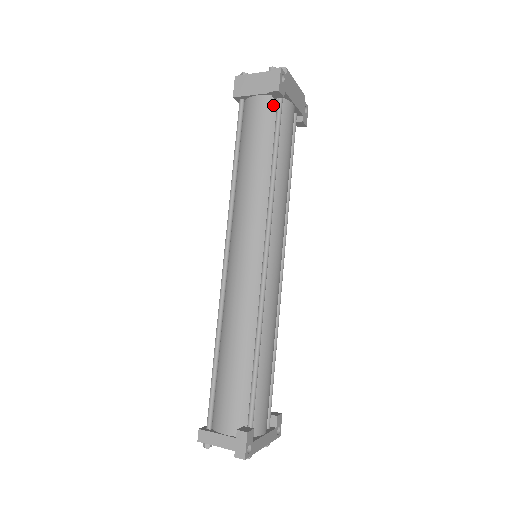
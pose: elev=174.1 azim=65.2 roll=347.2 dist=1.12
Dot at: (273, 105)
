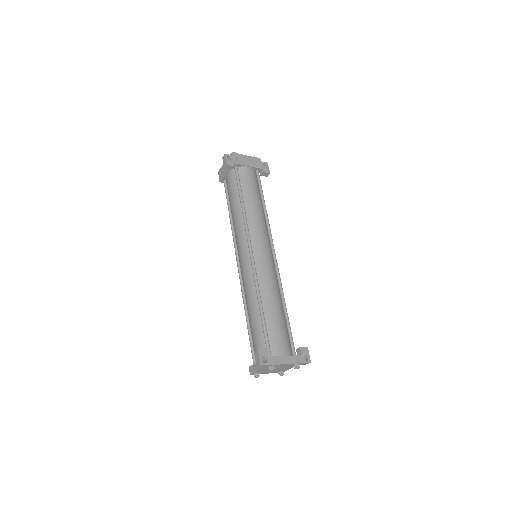
Dot at: (234, 173)
